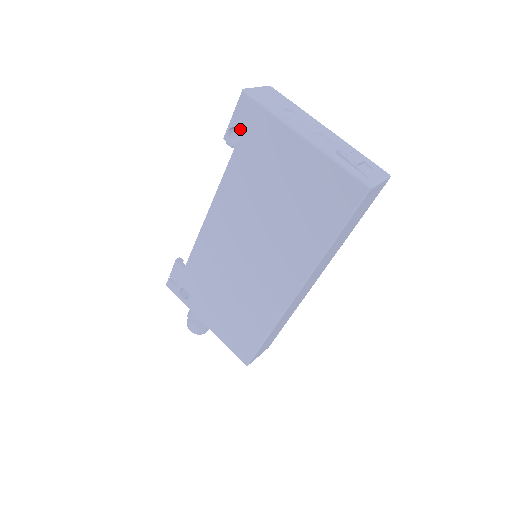
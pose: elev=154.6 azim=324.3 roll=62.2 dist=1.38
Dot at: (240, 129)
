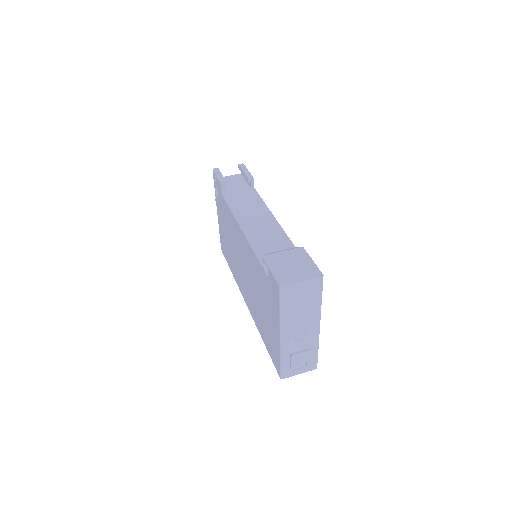
Dot at: (269, 278)
